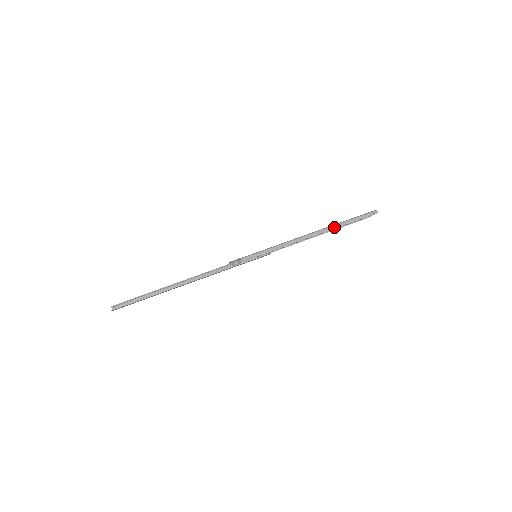
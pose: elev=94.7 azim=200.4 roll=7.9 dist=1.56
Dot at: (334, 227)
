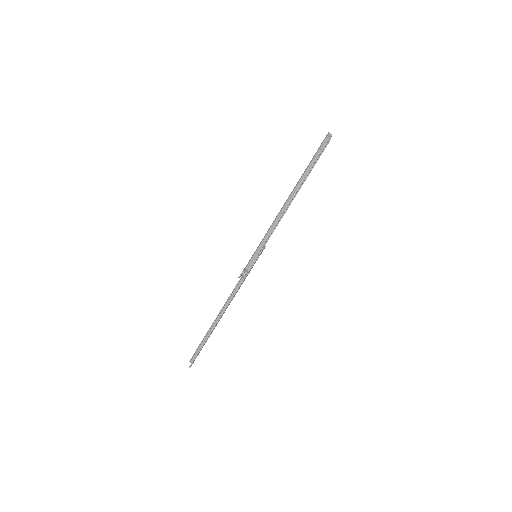
Dot at: (300, 182)
